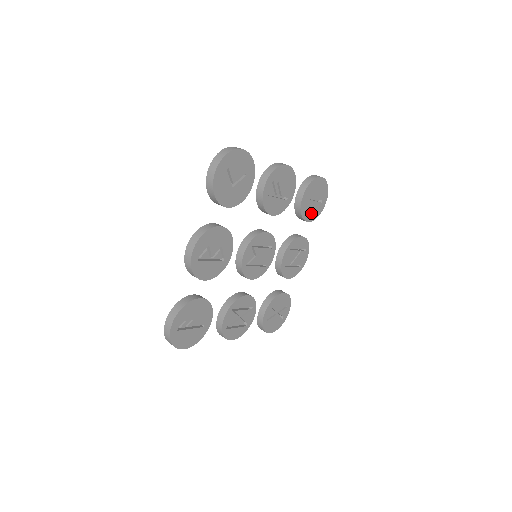
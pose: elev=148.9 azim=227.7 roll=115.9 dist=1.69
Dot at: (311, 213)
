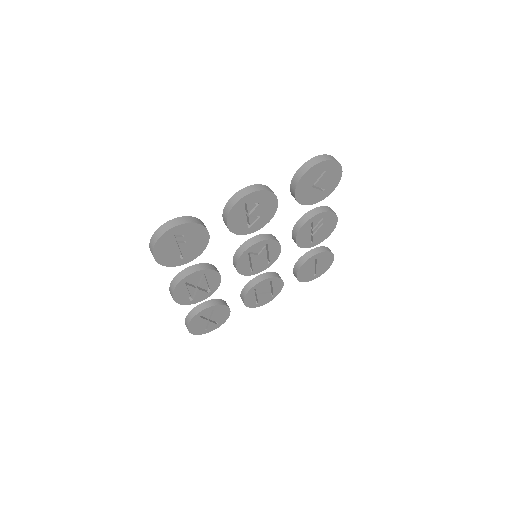
Dot at: (304, 273)
